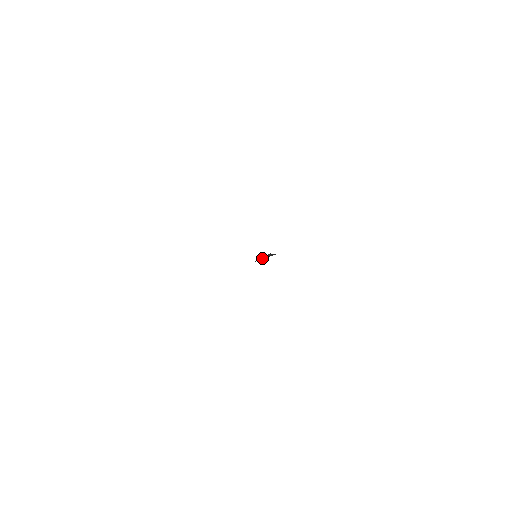
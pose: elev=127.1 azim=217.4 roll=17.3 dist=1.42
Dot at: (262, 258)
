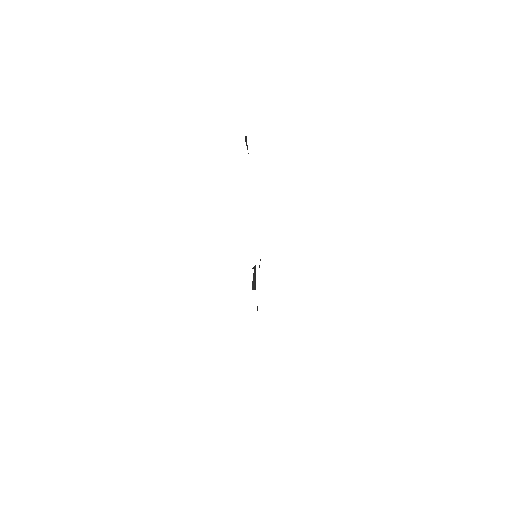
Dot at: occluded
